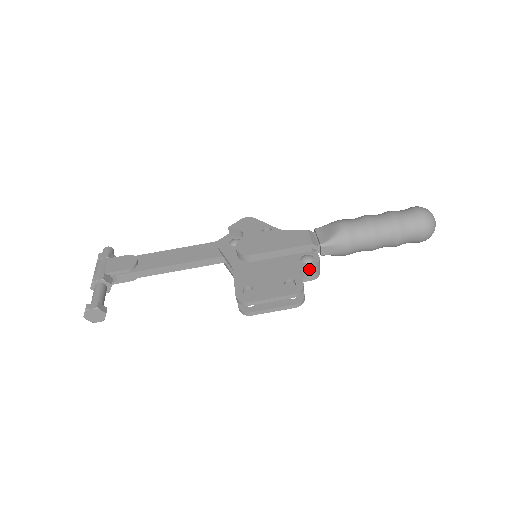
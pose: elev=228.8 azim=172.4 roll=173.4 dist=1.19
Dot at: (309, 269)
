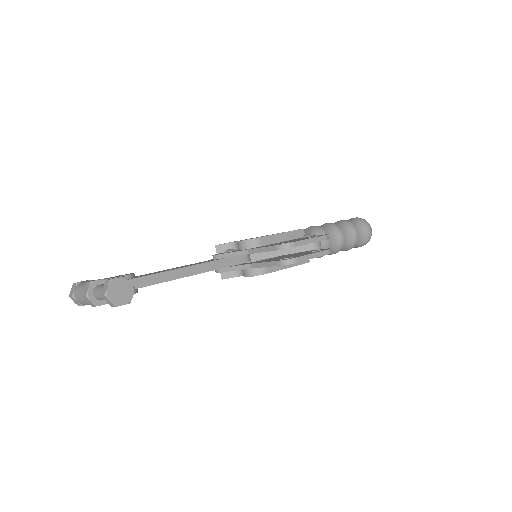
Dot at: occluded
